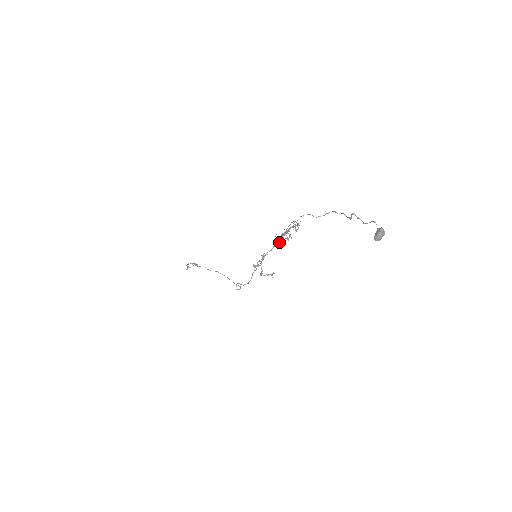
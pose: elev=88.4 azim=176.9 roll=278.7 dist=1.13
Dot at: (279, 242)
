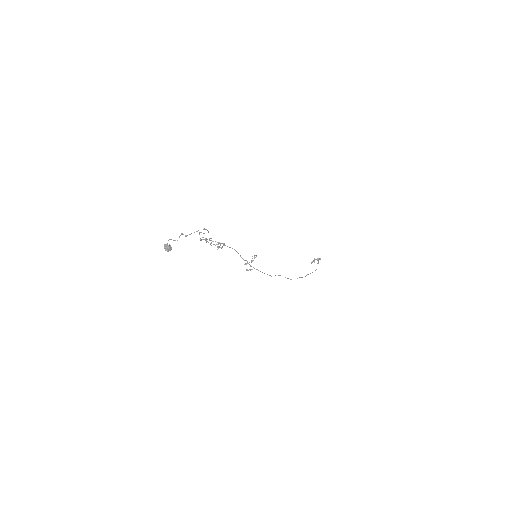
Dot at: occluded
